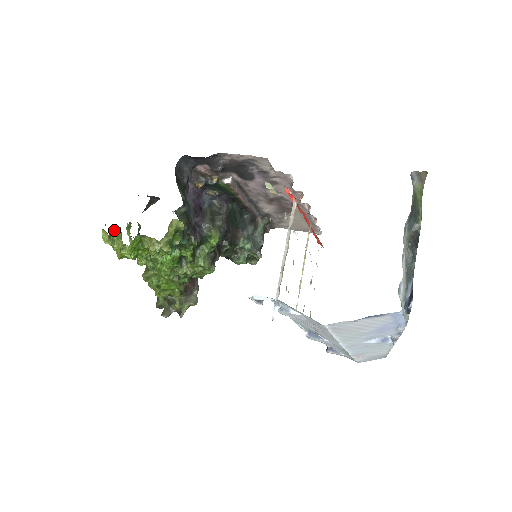
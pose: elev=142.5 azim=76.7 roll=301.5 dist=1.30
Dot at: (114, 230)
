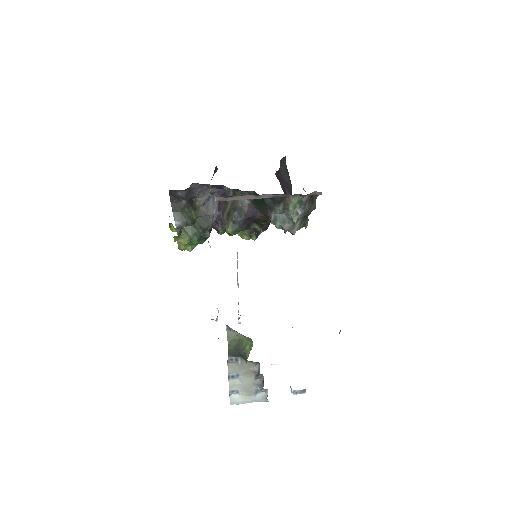
Dot at: (171, 224)
